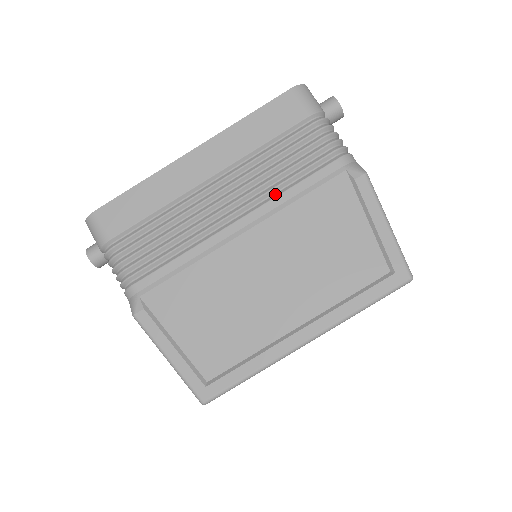
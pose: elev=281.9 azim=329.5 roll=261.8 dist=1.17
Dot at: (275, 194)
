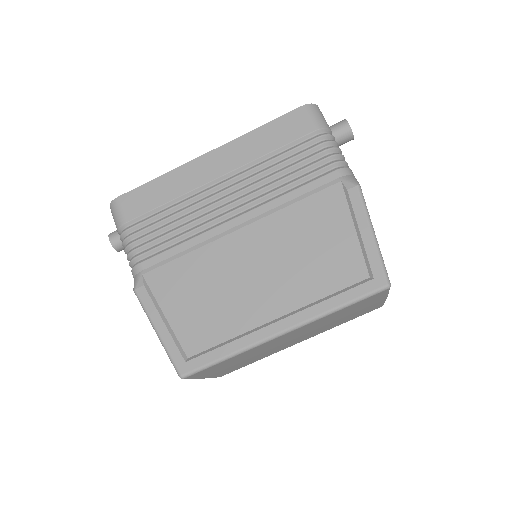
Dot at: (274, 197)
